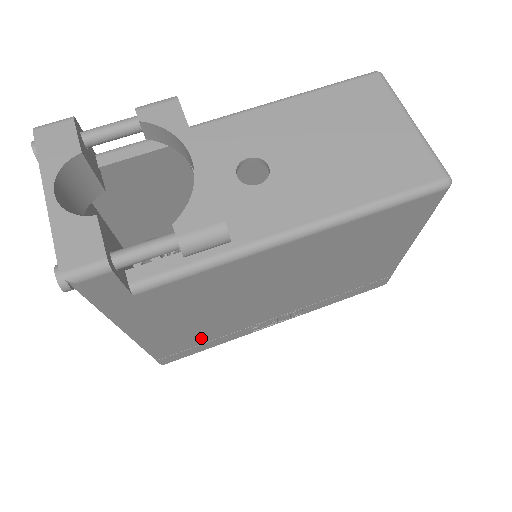
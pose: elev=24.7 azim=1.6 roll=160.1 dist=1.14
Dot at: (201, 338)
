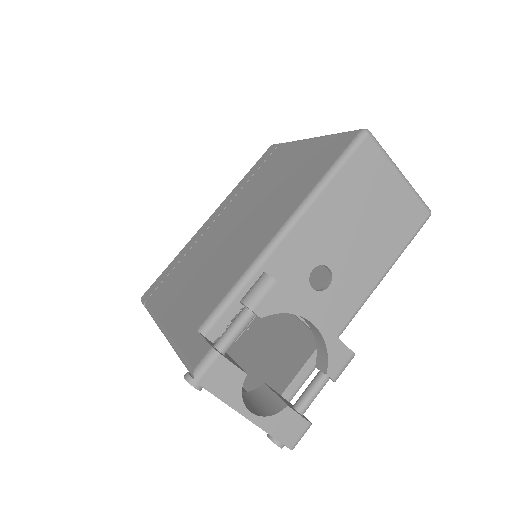
Dot at: occluded
